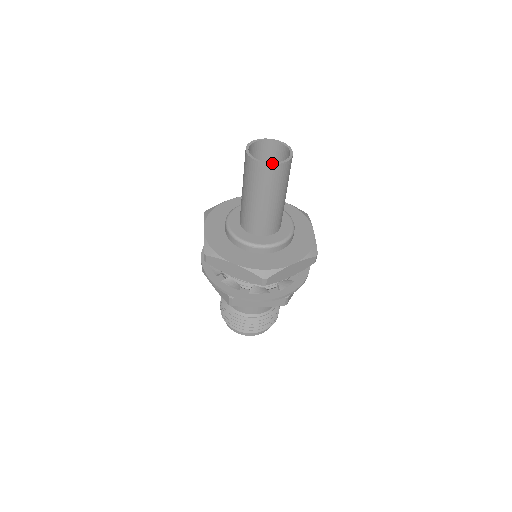
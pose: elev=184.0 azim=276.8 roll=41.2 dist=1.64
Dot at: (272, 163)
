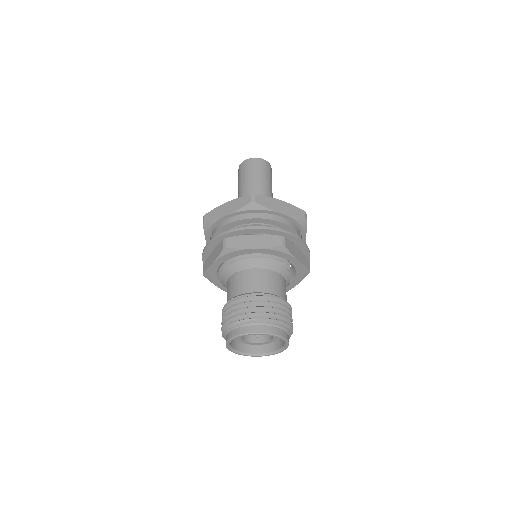
Dot at: (254, 158)
